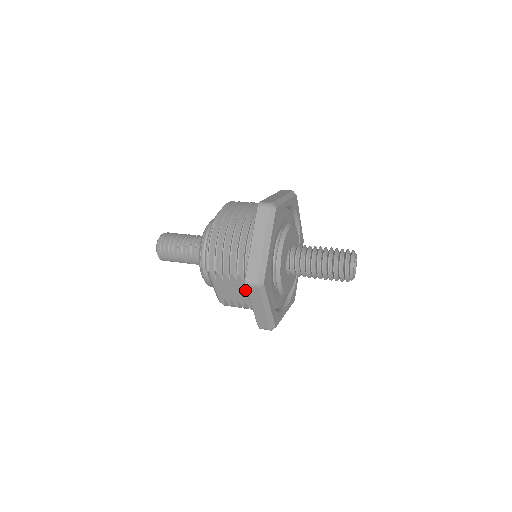
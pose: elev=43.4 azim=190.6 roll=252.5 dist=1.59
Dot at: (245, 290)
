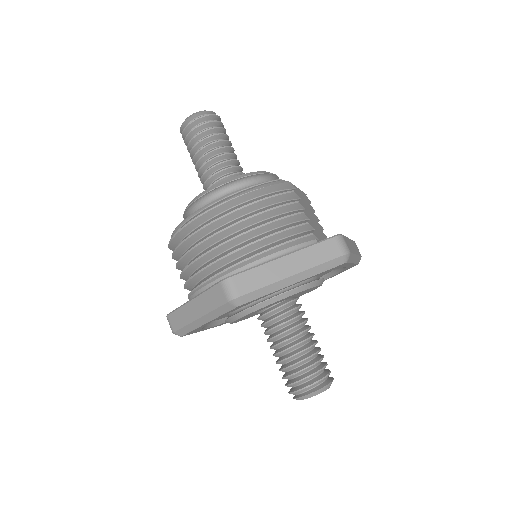
Dot at: occluded
